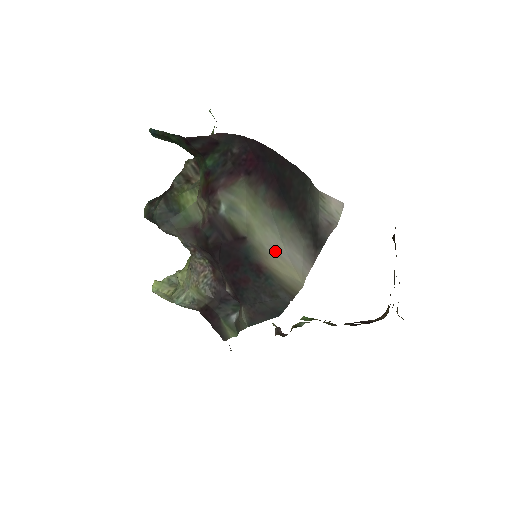
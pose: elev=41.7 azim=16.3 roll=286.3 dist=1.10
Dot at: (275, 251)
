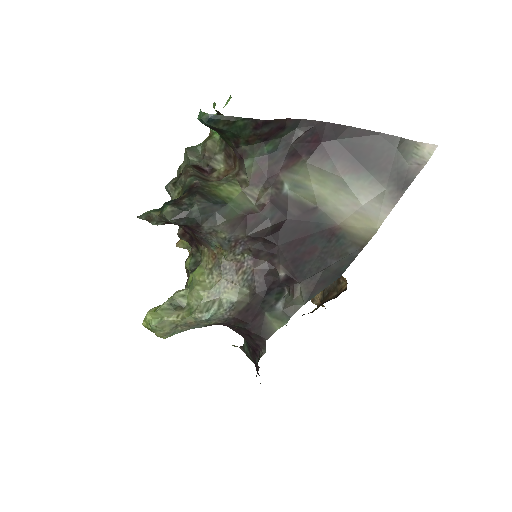
Dot at: (352, 209)
